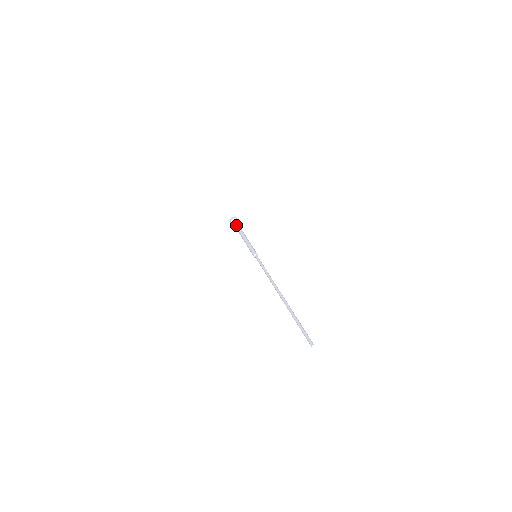
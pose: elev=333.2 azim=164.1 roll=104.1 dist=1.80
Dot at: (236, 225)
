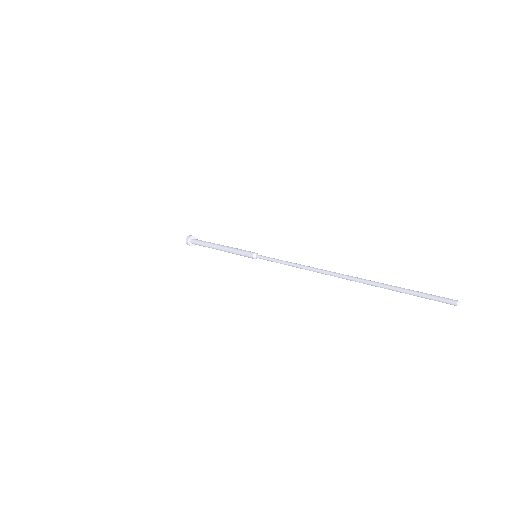
Dot at: (198, 243)
